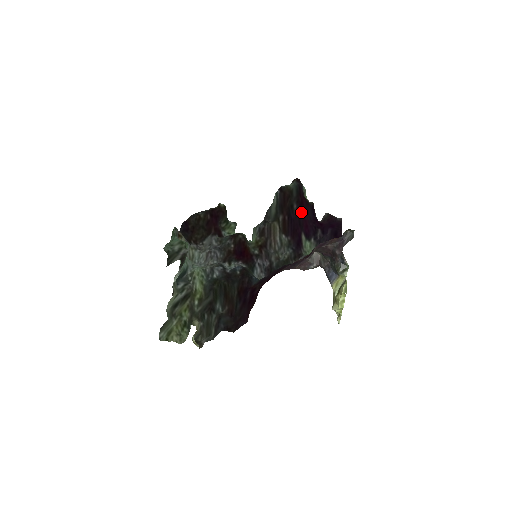
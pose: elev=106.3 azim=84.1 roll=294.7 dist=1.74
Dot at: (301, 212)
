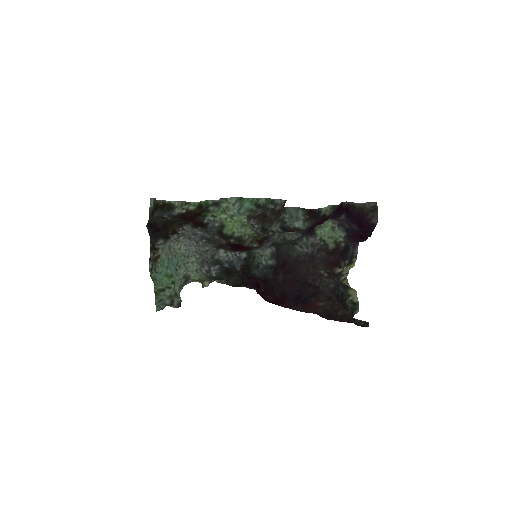
Dot at: (316, 225)
